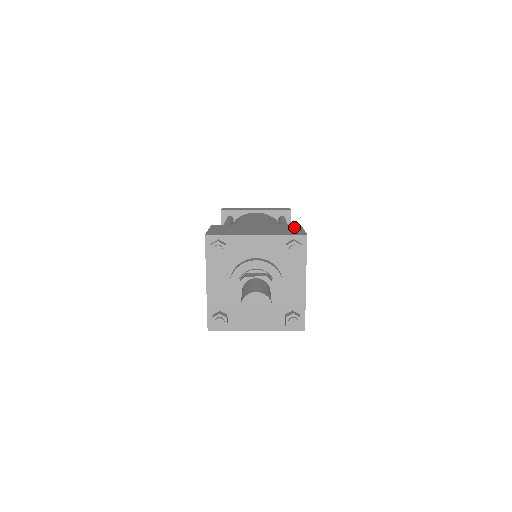
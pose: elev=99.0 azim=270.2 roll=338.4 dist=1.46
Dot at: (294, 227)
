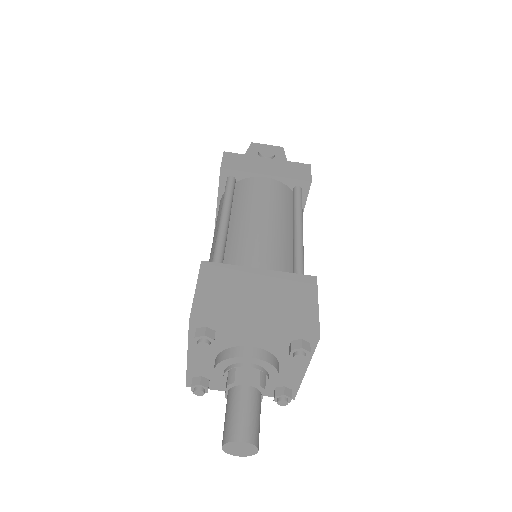
Dot at: (307, 291)
